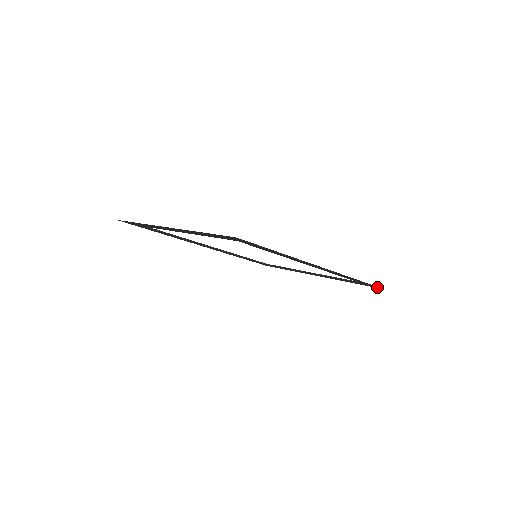
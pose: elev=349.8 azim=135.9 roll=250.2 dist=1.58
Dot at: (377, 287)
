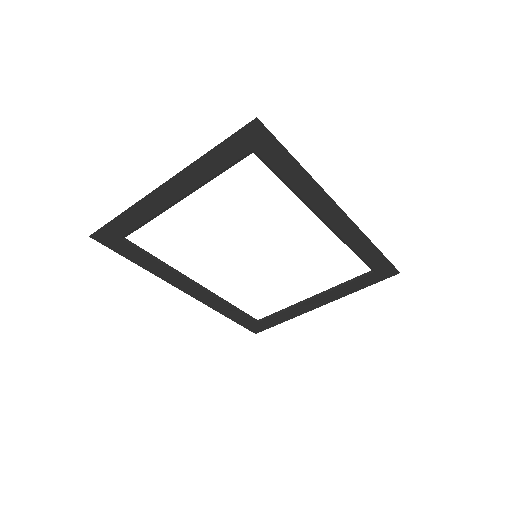
Dot at: (390, 271)
